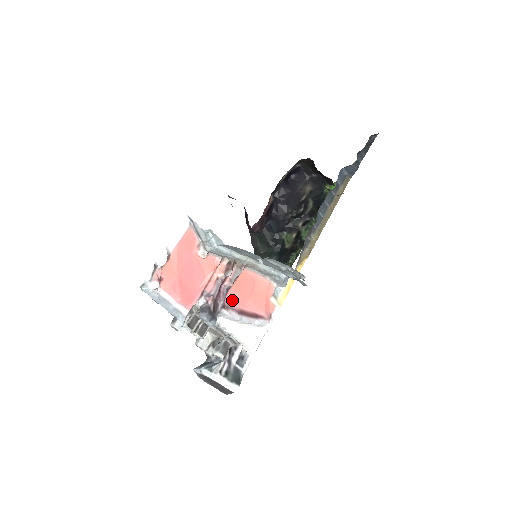
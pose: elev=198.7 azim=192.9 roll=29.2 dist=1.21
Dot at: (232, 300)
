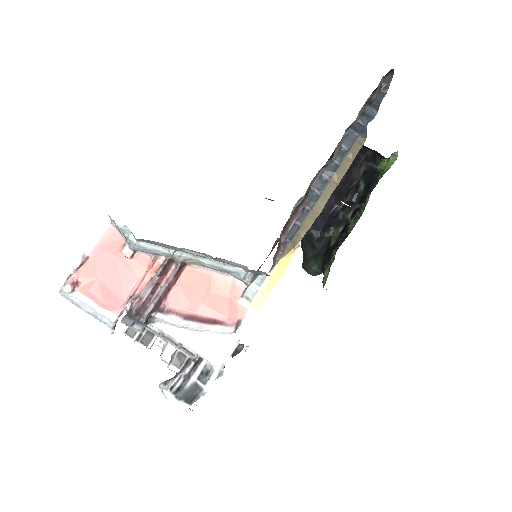
Dot at: (177, 303)
